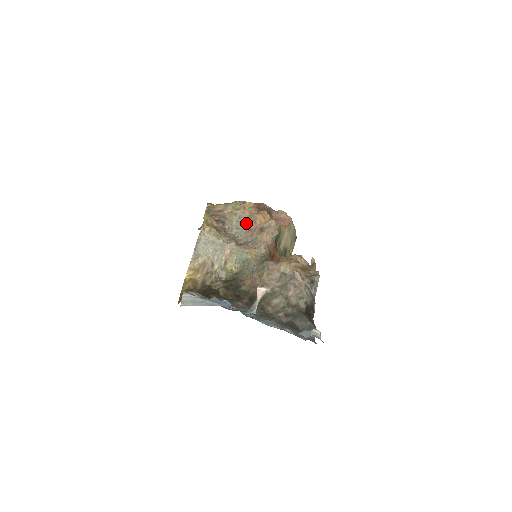
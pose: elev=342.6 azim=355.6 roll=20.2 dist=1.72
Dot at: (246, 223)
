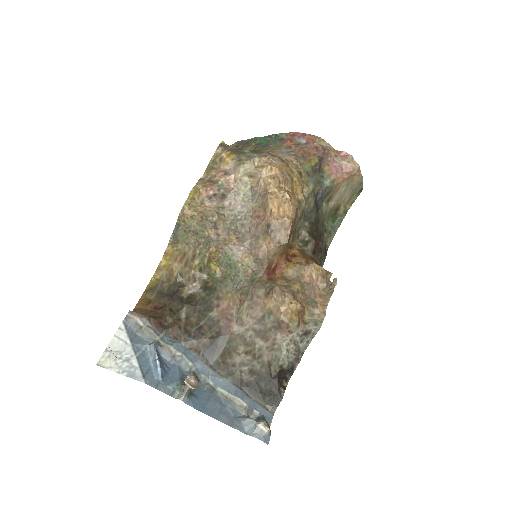
Dot at: (257, 201)
